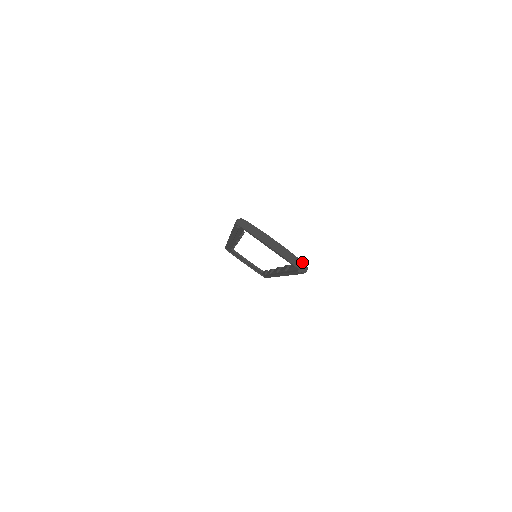
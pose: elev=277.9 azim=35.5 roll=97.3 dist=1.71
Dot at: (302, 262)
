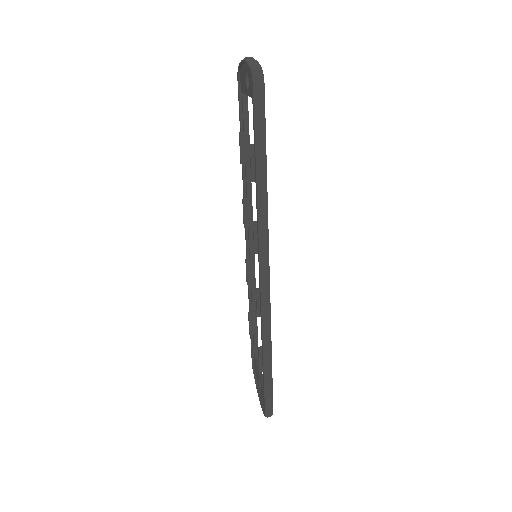
Dot at: (261, 67)
